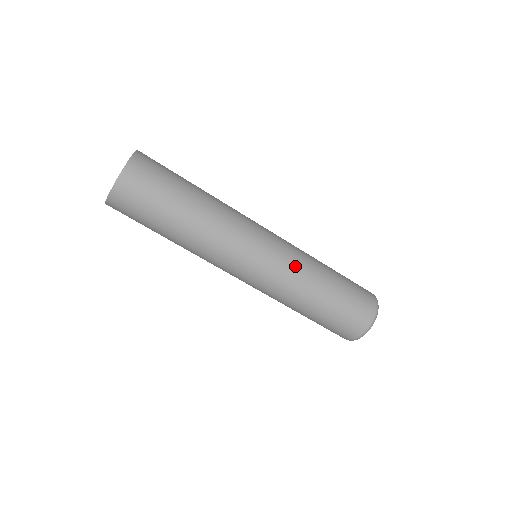
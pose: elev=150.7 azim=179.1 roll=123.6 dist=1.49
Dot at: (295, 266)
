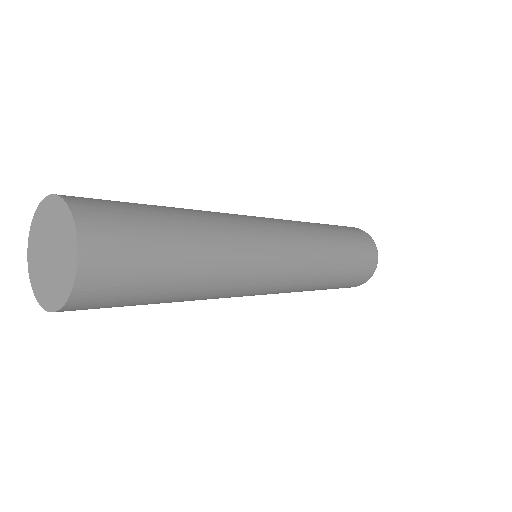
Dot at: (294, 222)
